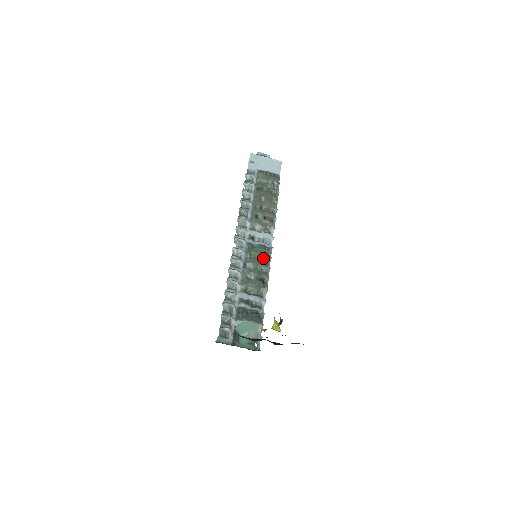
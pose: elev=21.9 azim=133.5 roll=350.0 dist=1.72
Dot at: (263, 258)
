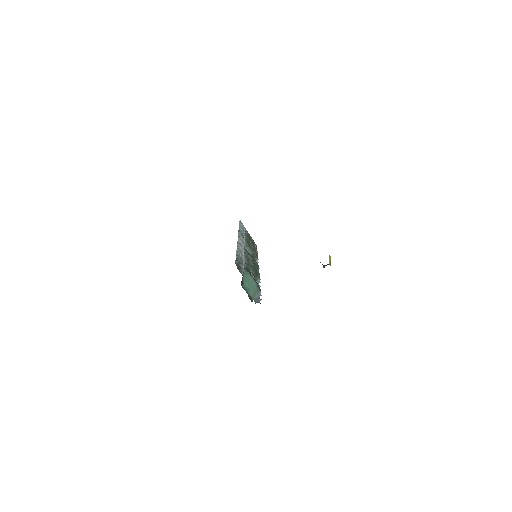
Dot at: occluded
